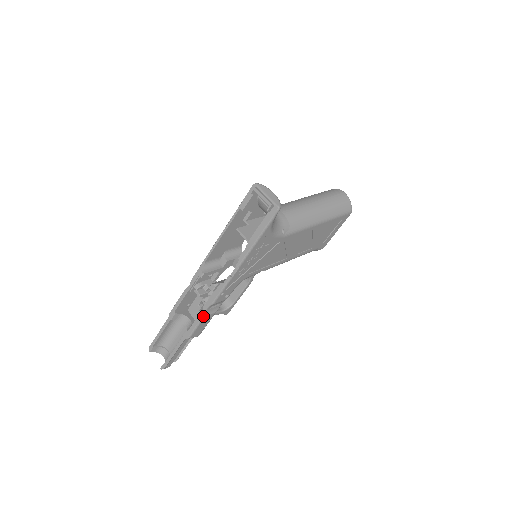
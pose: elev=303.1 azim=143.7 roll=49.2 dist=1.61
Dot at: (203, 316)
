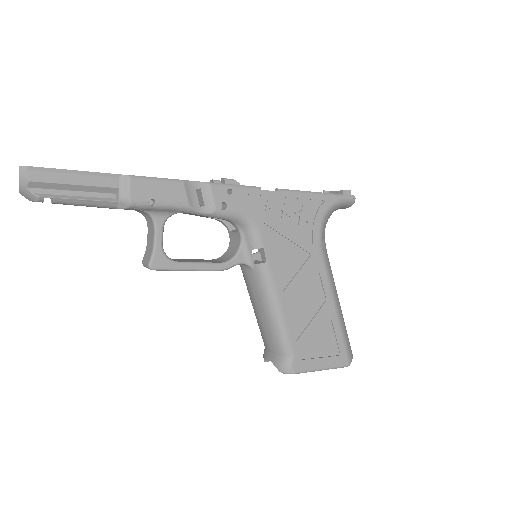
Dot at: (183, 181)
